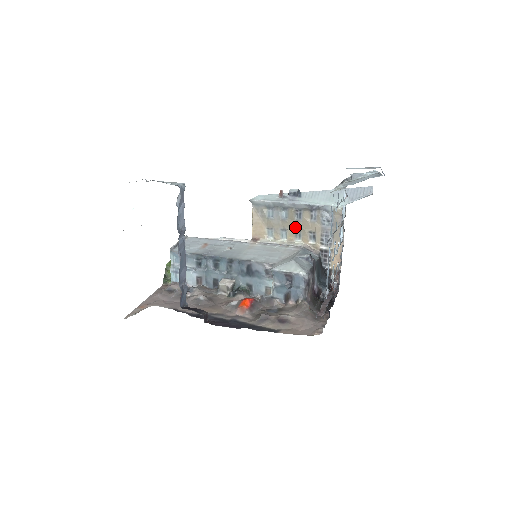
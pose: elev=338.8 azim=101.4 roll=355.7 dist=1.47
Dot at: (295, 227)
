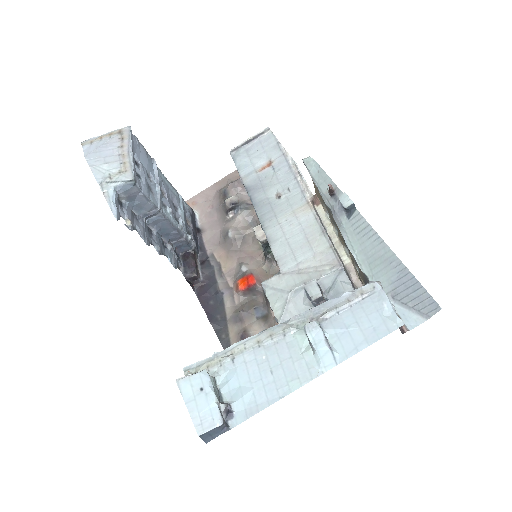
Dot at: (343, 238)
